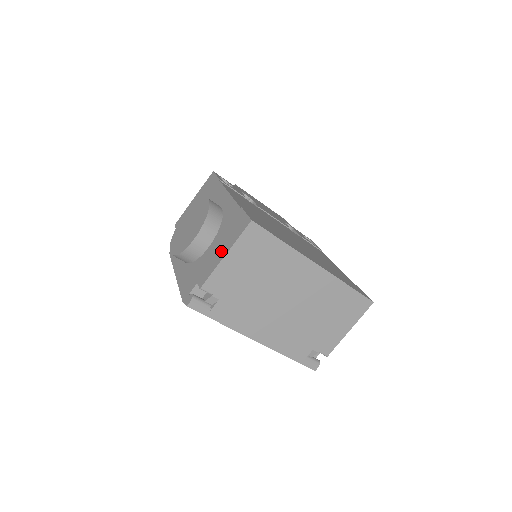
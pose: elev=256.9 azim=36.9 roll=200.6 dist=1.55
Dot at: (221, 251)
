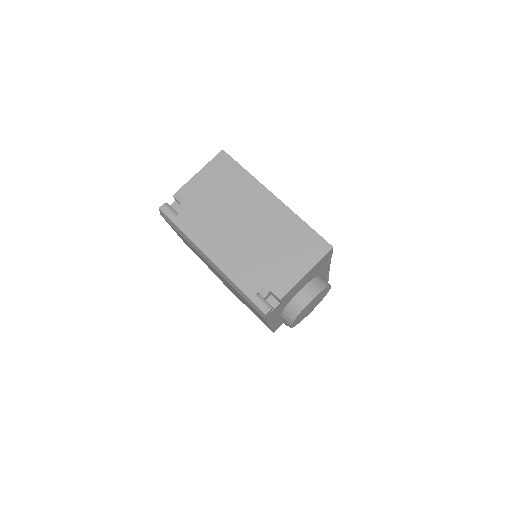
Dot at: occluded
